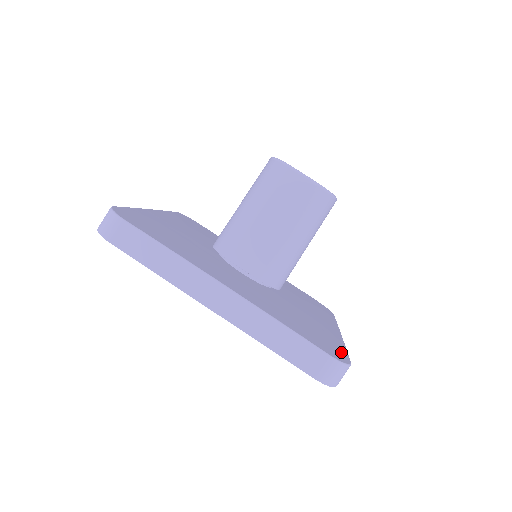
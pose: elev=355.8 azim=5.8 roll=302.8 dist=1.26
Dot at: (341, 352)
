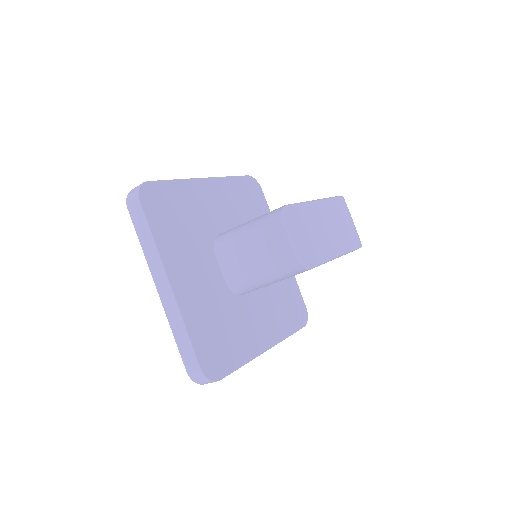
Dot at: (225, 368)
